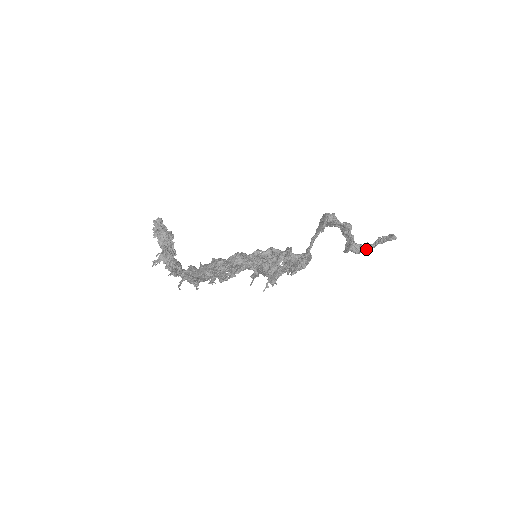
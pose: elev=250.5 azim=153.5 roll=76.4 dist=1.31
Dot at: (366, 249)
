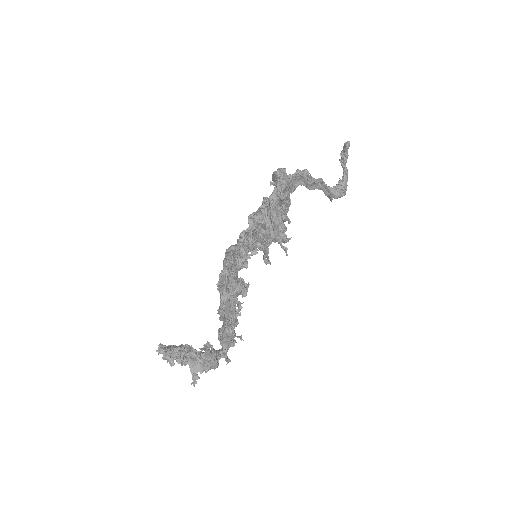
Dot at: (344, 182)
